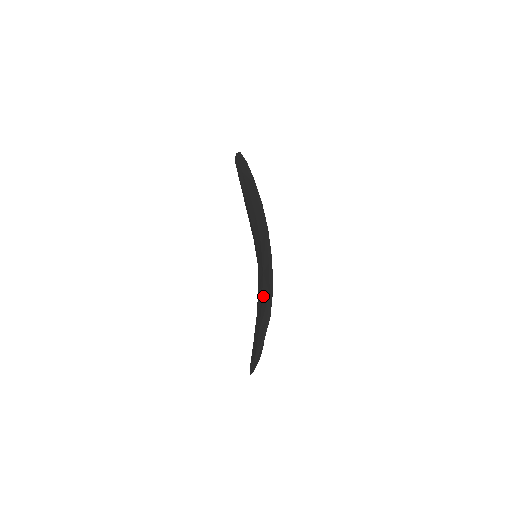
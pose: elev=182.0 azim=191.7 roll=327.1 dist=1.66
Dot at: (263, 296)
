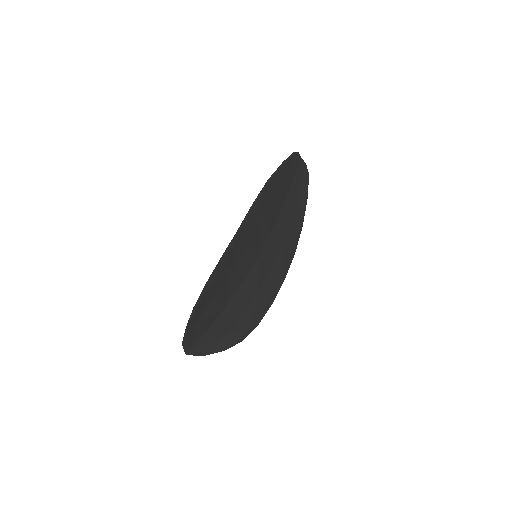
Dot at: (214, 291)
